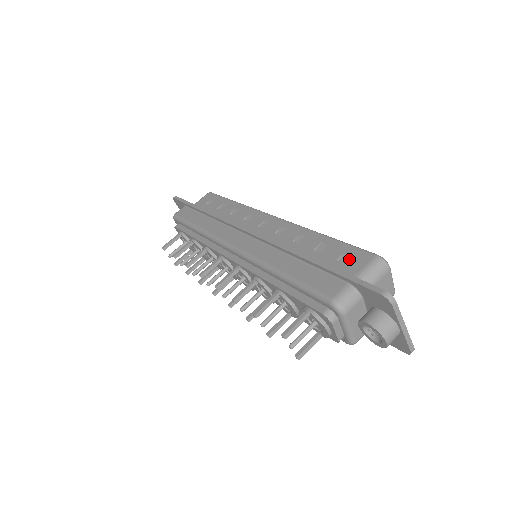
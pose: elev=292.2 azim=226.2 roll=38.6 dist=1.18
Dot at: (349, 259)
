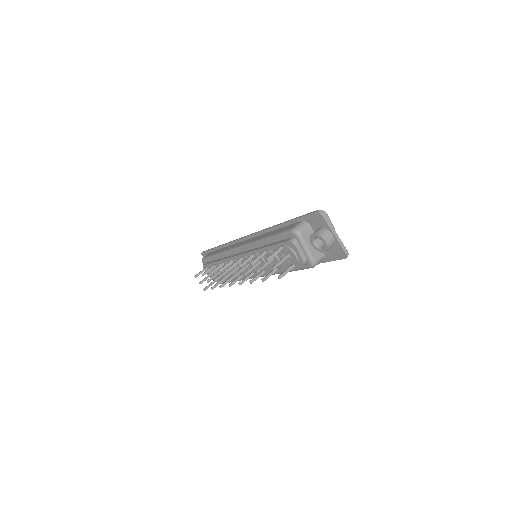
Dot at: occluded
